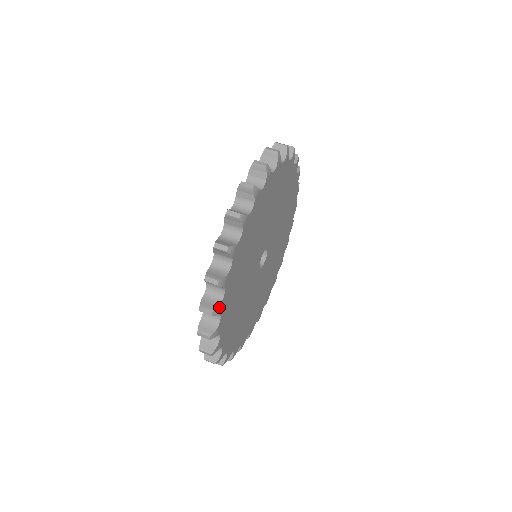
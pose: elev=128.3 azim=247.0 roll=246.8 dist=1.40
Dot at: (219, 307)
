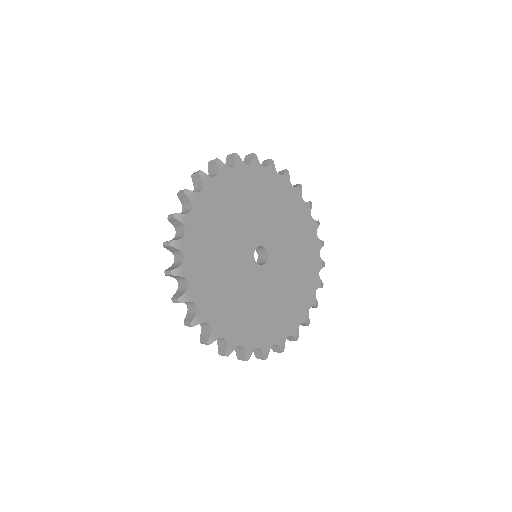
Dot at: (183, 216)
